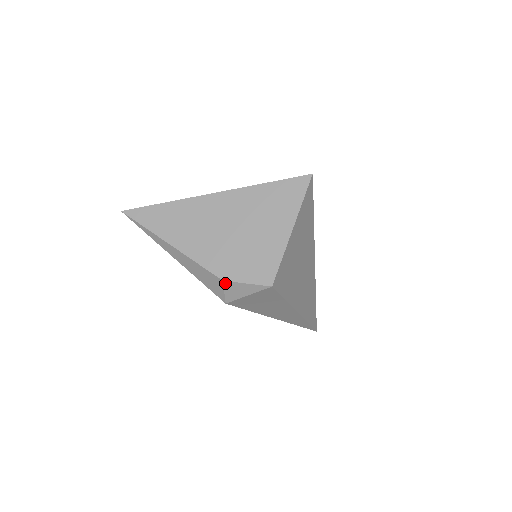
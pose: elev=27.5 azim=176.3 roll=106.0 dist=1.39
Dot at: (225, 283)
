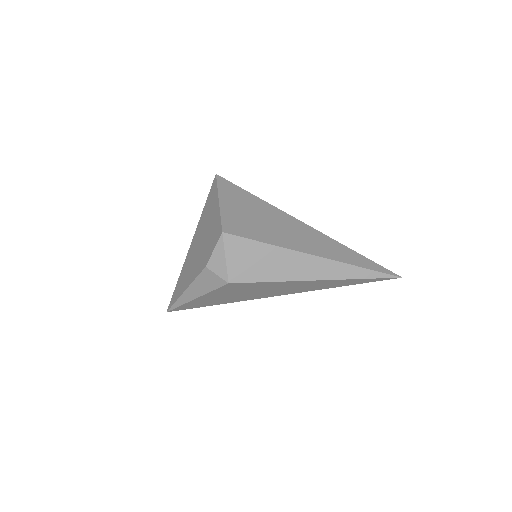
Dot at: (208, 267)
